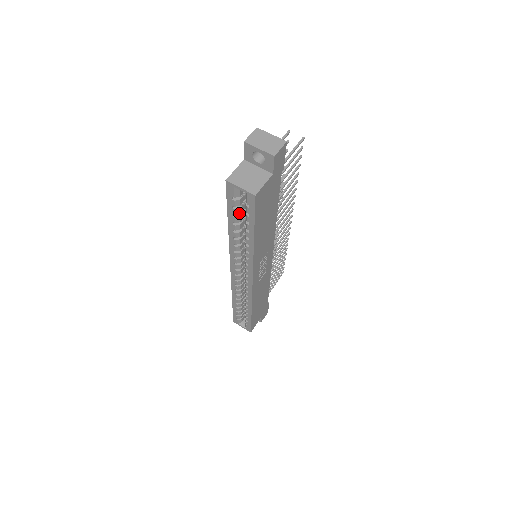
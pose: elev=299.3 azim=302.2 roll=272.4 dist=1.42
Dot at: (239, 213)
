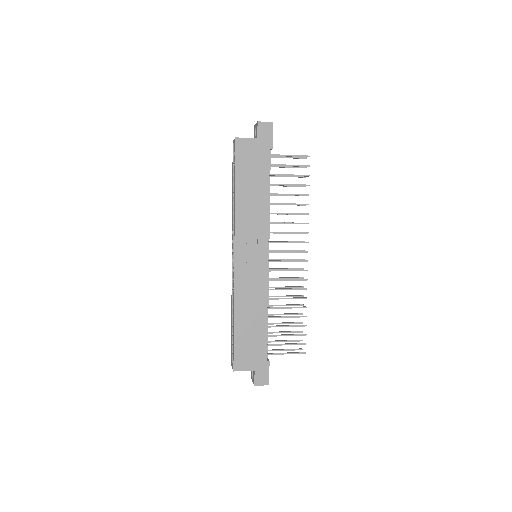
Dot at: occluded
